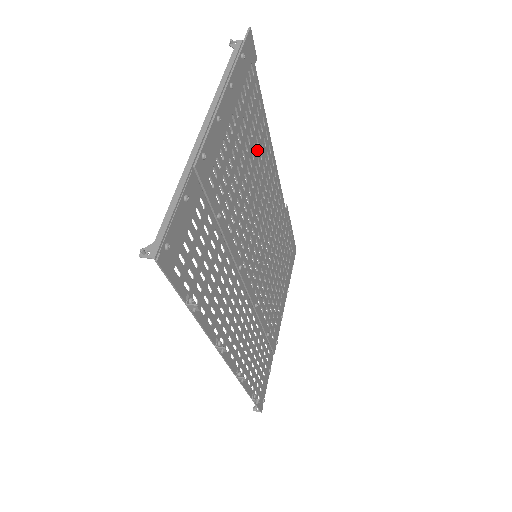
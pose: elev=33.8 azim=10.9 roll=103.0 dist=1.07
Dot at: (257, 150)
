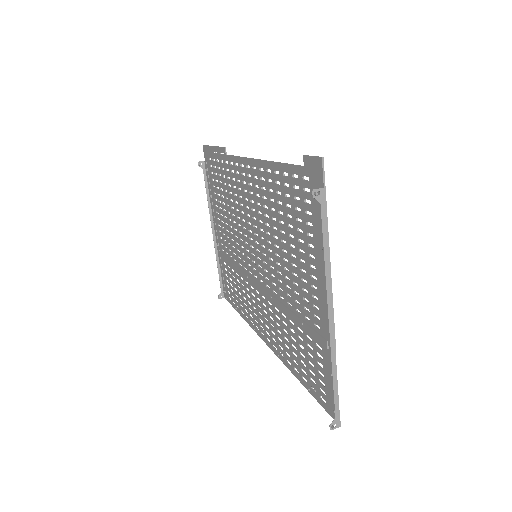
Dot at: (278, 207)
